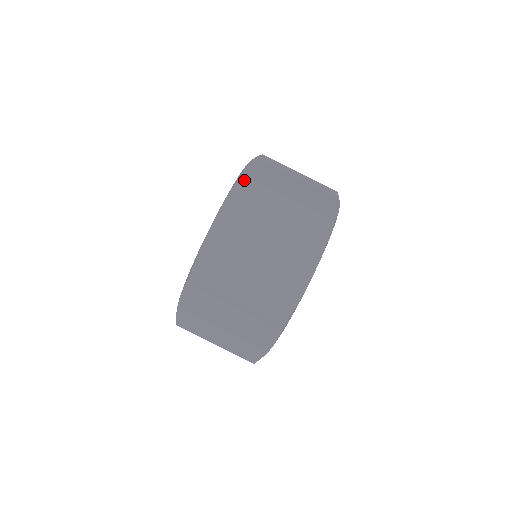
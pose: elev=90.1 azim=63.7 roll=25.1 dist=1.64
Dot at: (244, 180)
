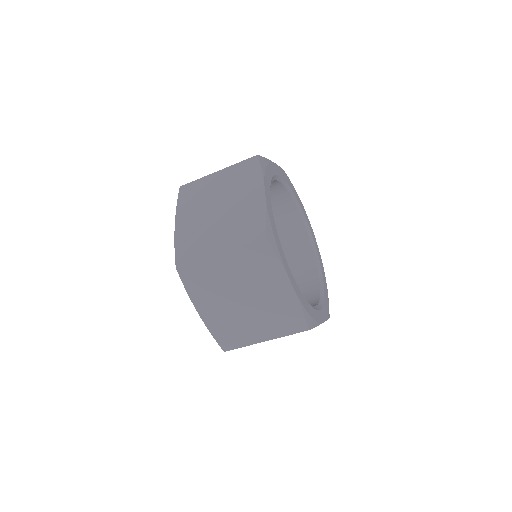
Dot at: (181, 270)
